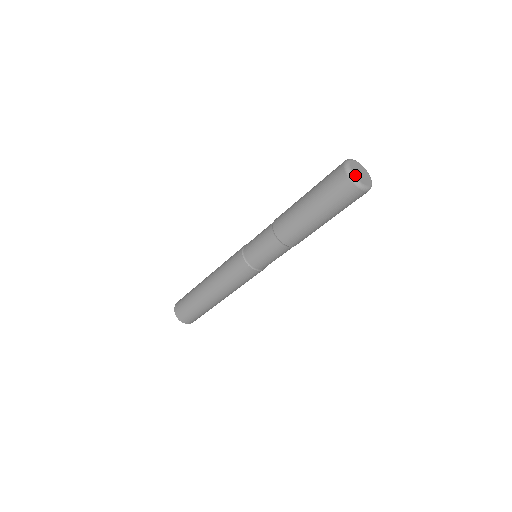
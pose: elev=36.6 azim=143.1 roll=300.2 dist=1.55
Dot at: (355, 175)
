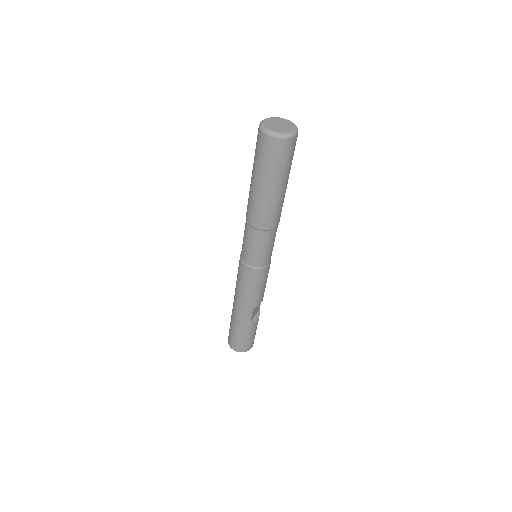
Dot at: (266, 122)
